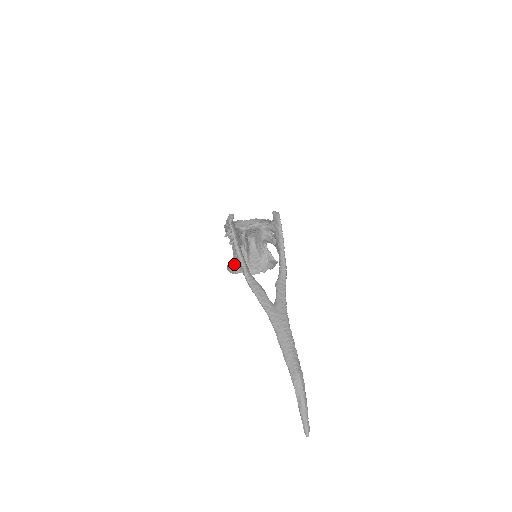
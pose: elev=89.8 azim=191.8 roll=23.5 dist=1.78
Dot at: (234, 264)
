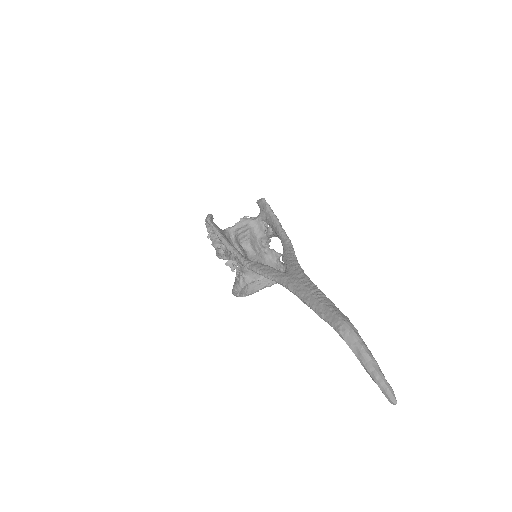
Dot at: (236, 280)
